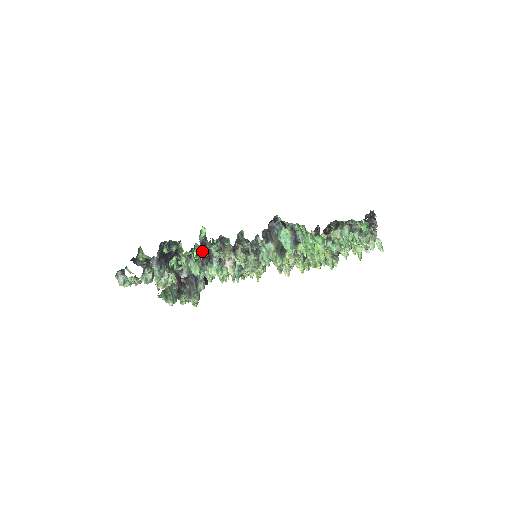
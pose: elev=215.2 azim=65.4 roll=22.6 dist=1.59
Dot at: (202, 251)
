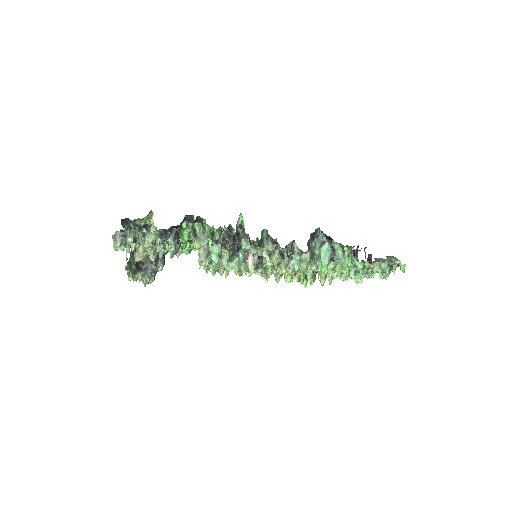
Dot at: (235, 240)
